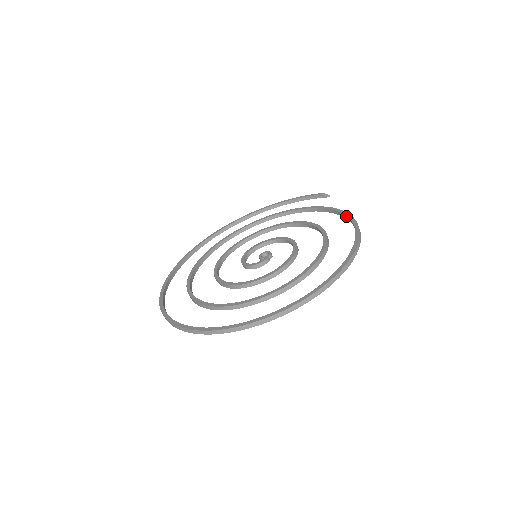
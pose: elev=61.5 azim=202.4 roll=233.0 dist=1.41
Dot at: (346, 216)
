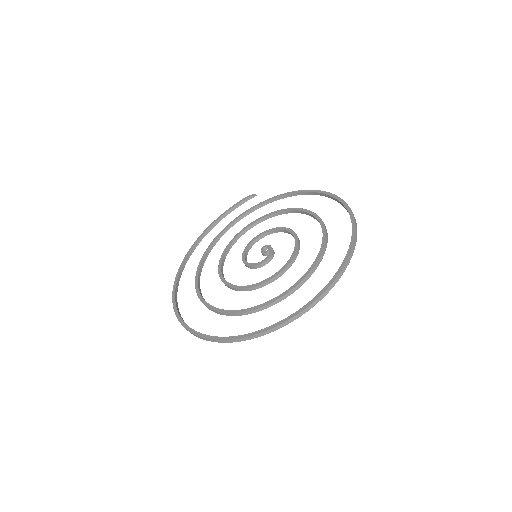
Dot at: (298, 193)
